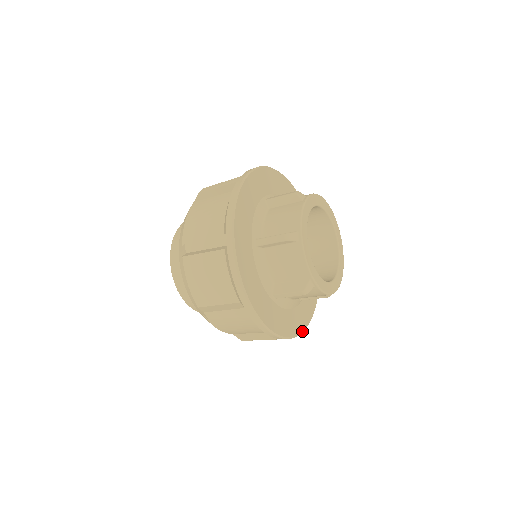
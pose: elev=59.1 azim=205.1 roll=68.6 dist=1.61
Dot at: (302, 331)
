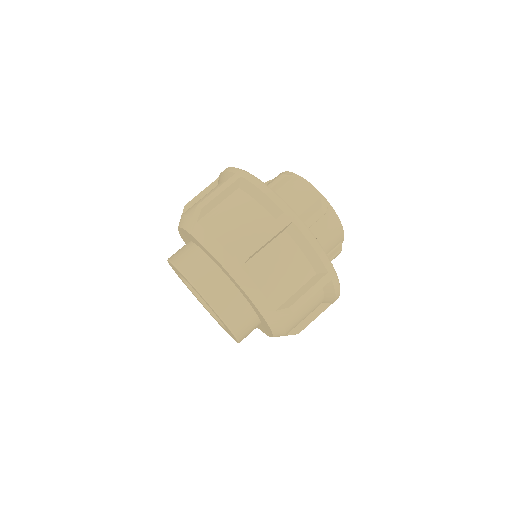
Dot at: (339, 287)
